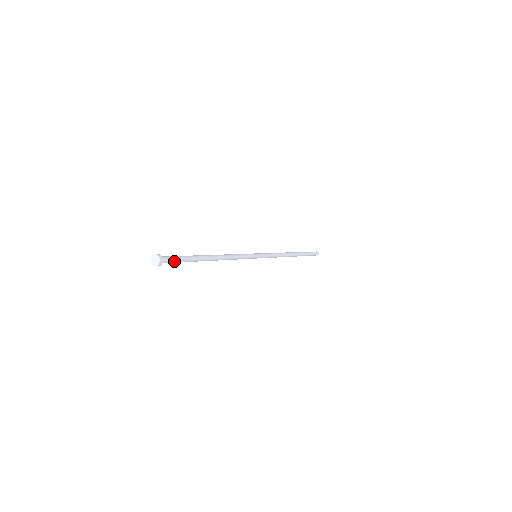
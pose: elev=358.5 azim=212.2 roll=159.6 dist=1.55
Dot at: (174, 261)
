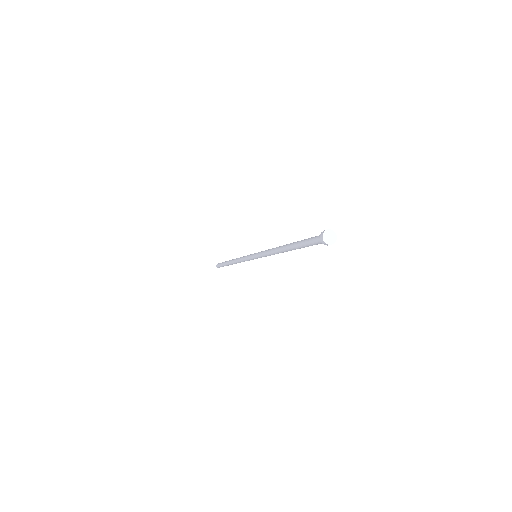
Dot at: (317, 244)
